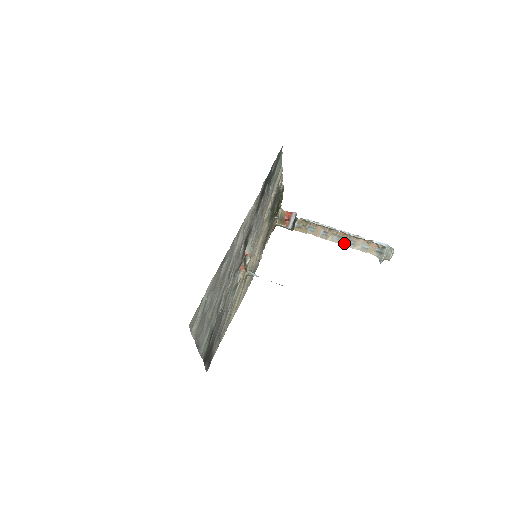
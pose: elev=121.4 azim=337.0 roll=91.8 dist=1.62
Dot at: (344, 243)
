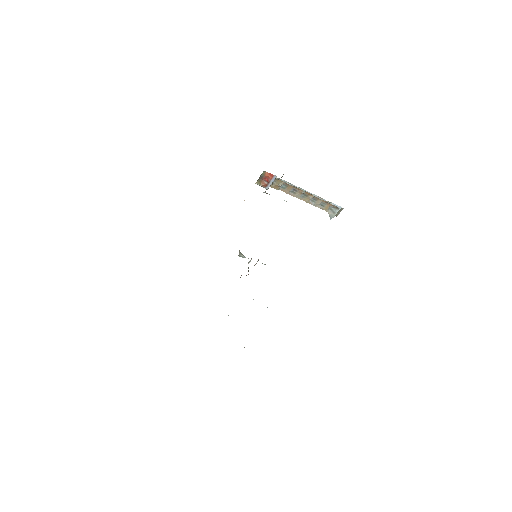
Dot at: (307, 201)
